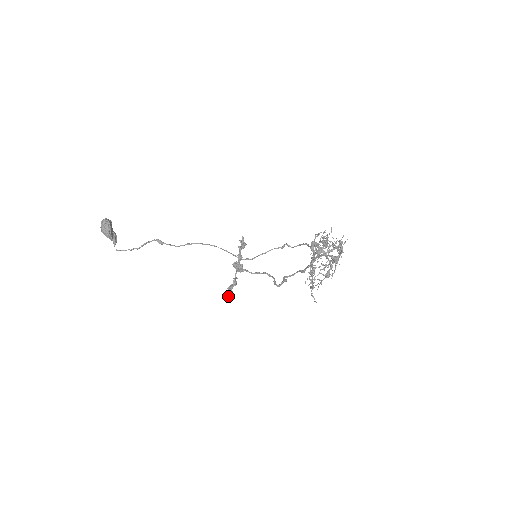
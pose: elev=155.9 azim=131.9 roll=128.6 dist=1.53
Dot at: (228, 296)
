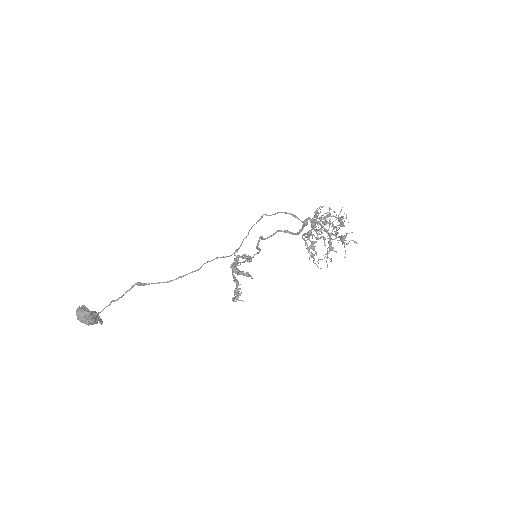
Dot at: (237, 298)
